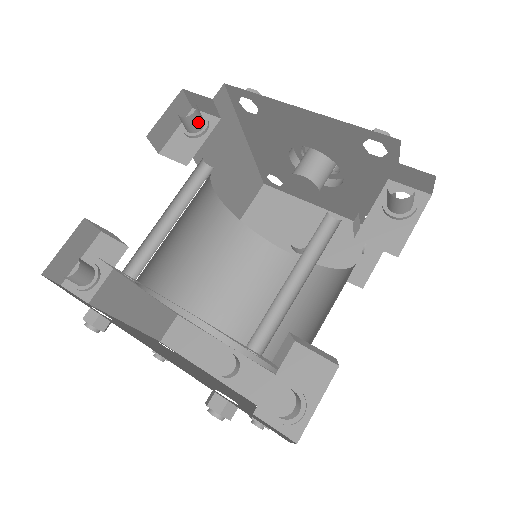
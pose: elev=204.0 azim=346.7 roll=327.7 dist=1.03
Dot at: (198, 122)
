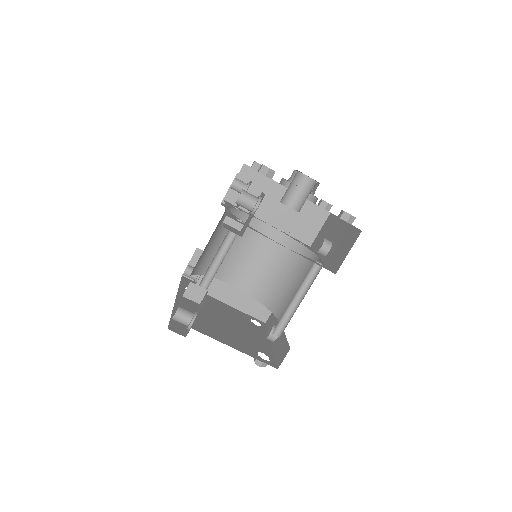
Dot at: (239, 188)
